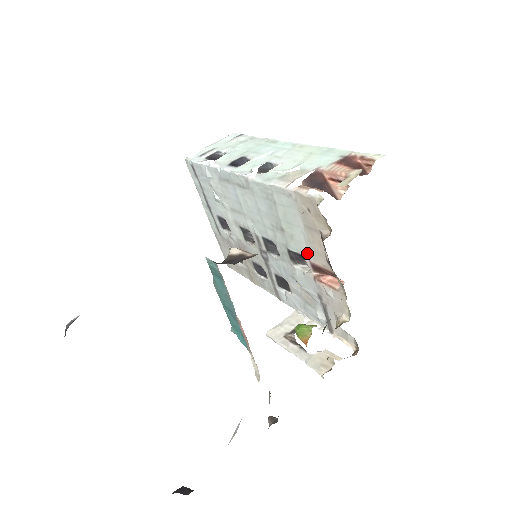
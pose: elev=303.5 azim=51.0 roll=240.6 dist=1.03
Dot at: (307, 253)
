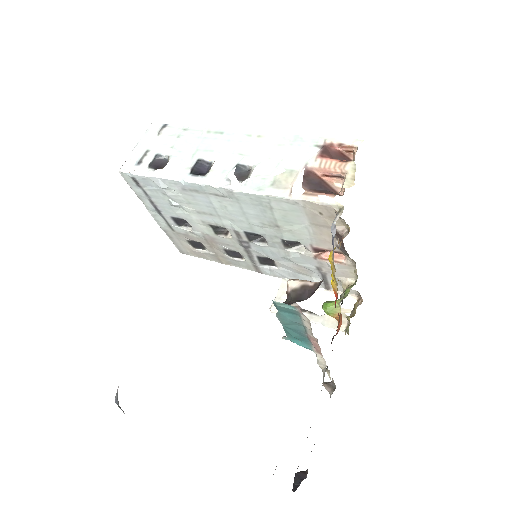
Dot at: (309, 241)
